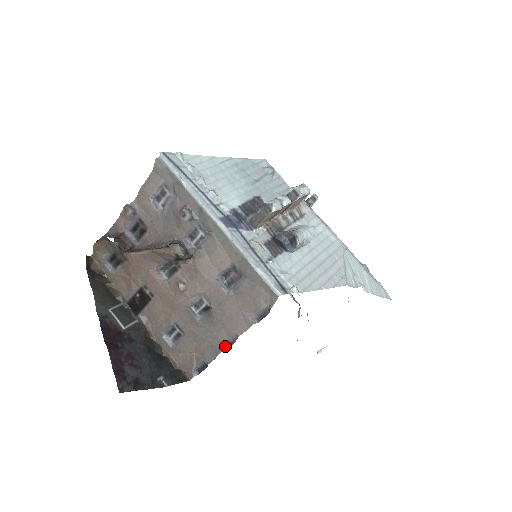
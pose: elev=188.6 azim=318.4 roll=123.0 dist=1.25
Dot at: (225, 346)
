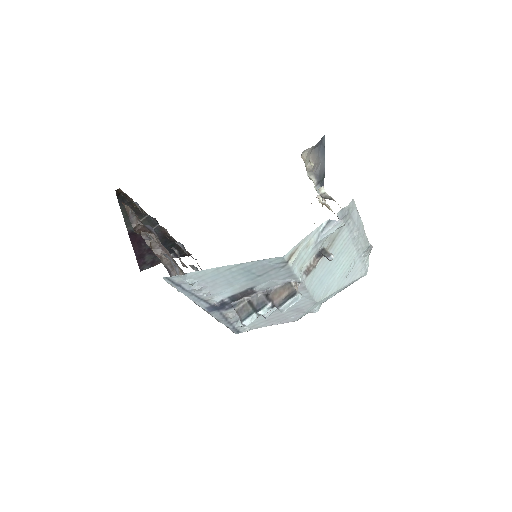
Dot at: occluded
